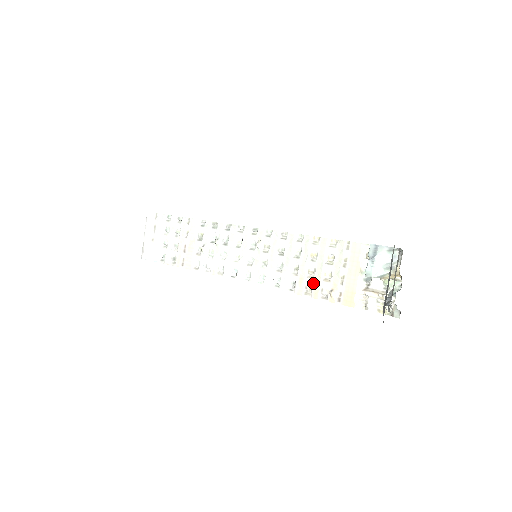
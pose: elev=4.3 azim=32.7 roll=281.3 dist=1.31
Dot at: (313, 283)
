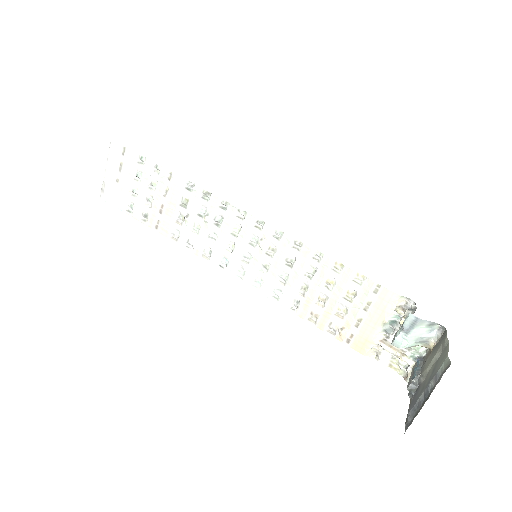
Dot at: (321, 312)
